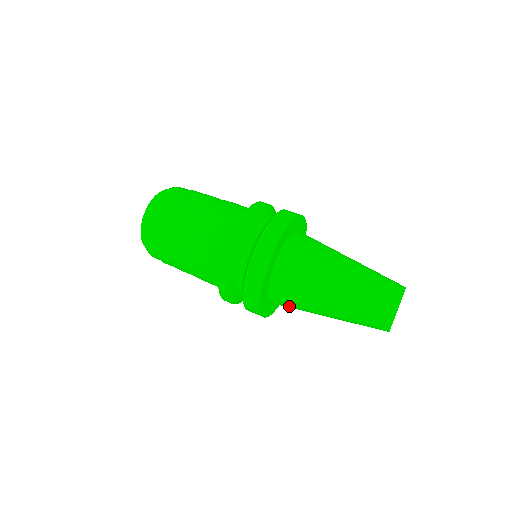
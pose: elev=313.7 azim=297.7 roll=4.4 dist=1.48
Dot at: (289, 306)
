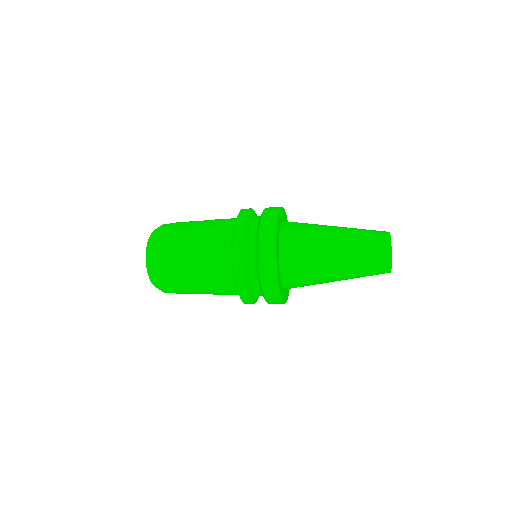
Dot at: (302, 286)
